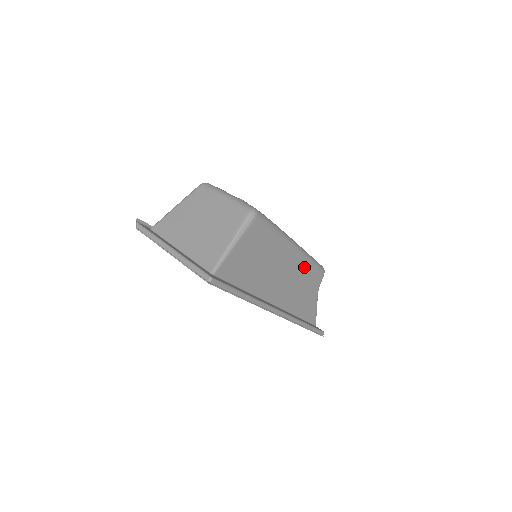
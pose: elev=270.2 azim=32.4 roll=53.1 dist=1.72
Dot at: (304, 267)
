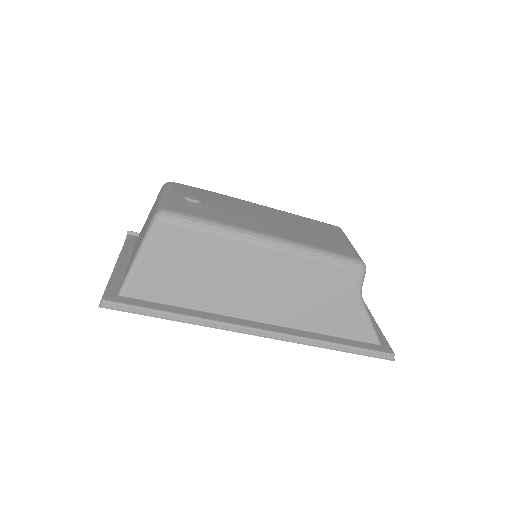
Dot at: (303, 268)
